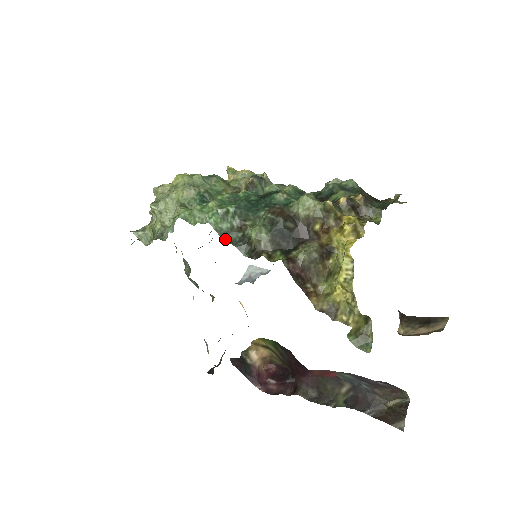
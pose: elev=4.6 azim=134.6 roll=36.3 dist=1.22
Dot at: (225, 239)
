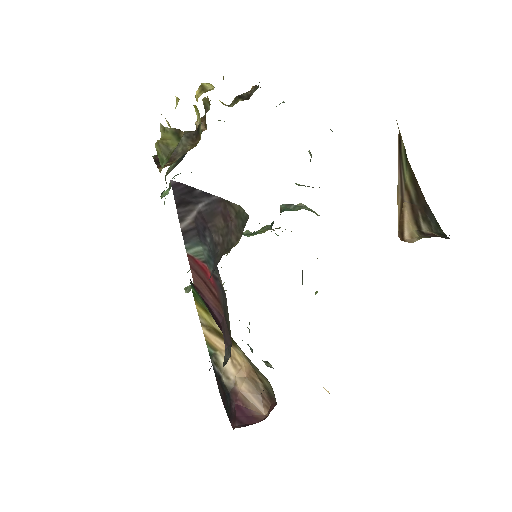
Dot at: occluded
